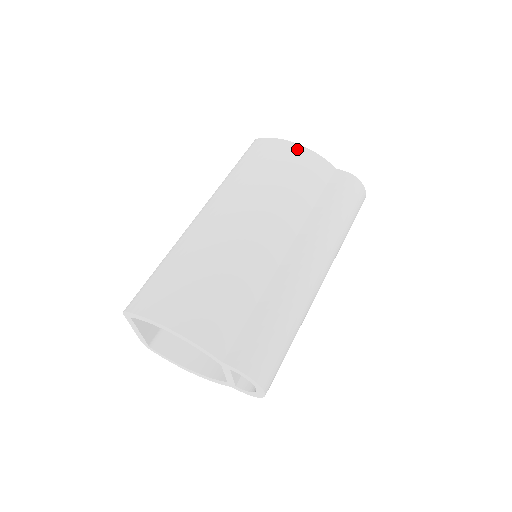
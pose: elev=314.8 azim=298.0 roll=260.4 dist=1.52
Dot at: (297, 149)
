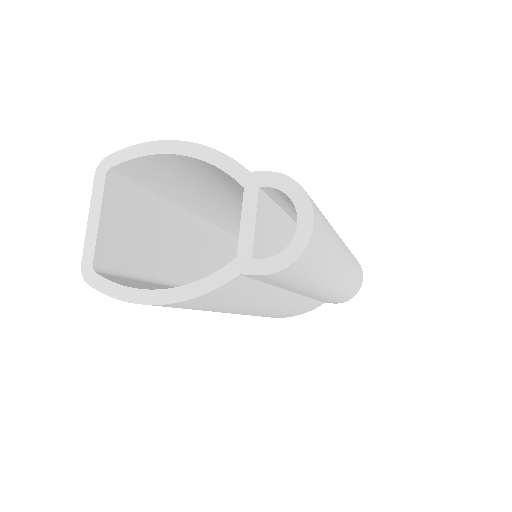
Dot at: occluded
